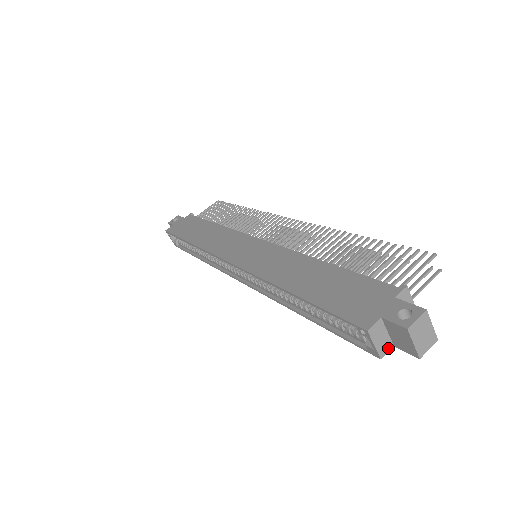
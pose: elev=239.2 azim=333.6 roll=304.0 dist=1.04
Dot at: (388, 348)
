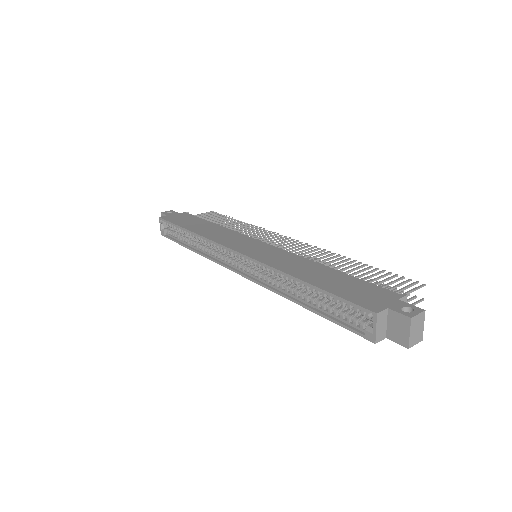
Dot at: (382, 337)
